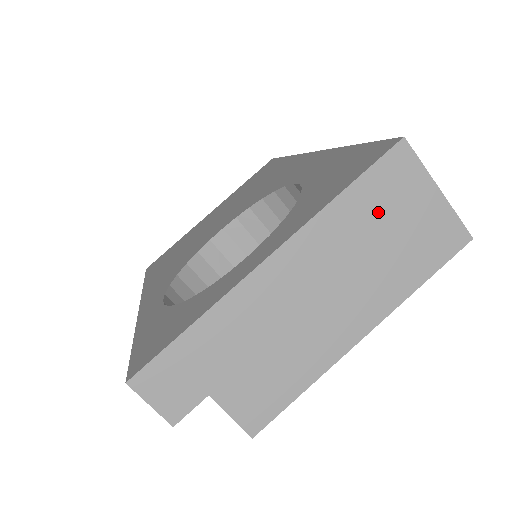
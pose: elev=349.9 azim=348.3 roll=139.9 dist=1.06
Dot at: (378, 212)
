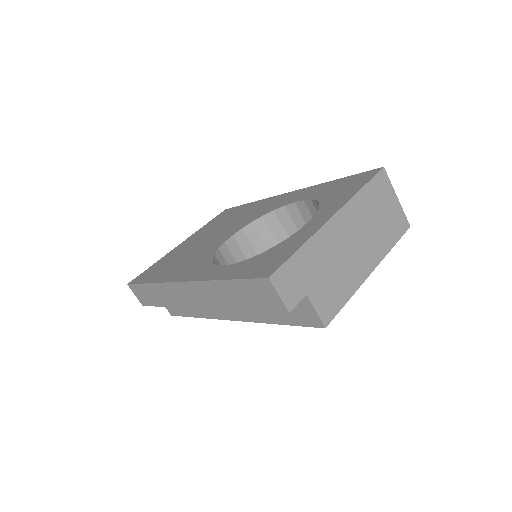
Dot at: (376, 202)
